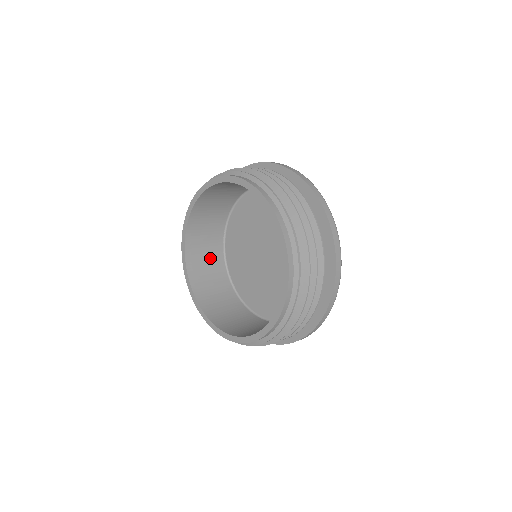
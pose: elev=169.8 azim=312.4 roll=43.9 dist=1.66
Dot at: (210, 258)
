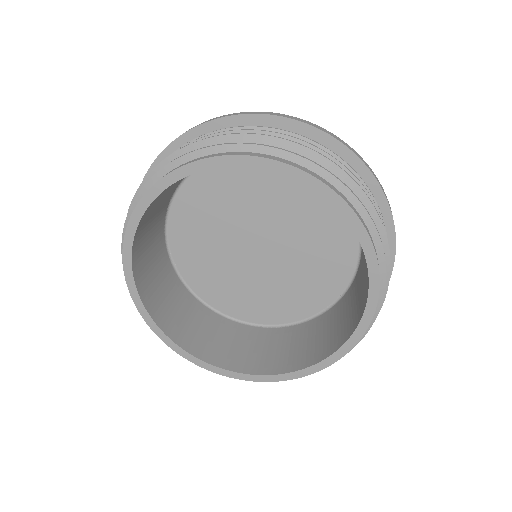
Dot at: (153, 242)
